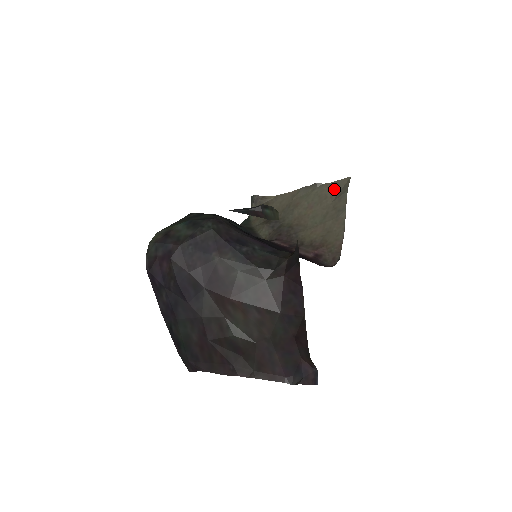
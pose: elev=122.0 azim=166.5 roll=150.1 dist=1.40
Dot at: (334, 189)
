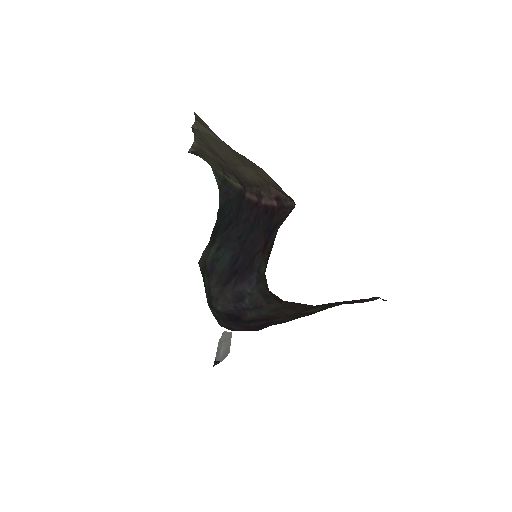
Dot at: (205, 127)
